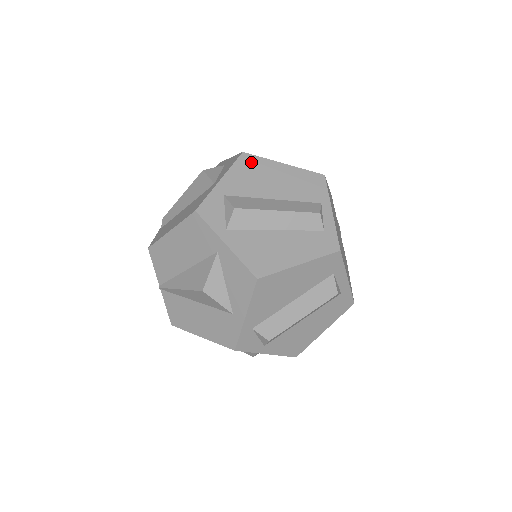
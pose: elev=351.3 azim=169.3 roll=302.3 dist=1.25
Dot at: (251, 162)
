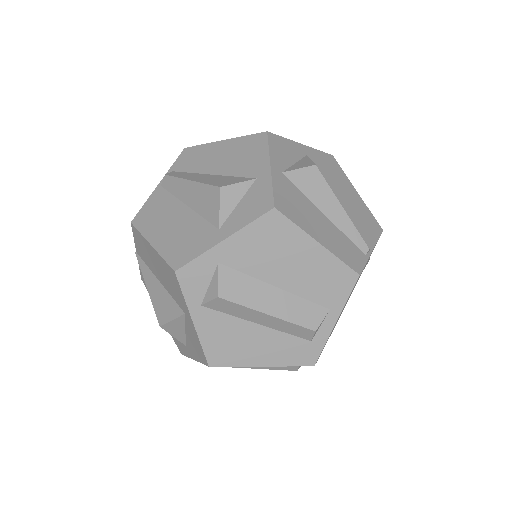
Dot at: (277, 227)
